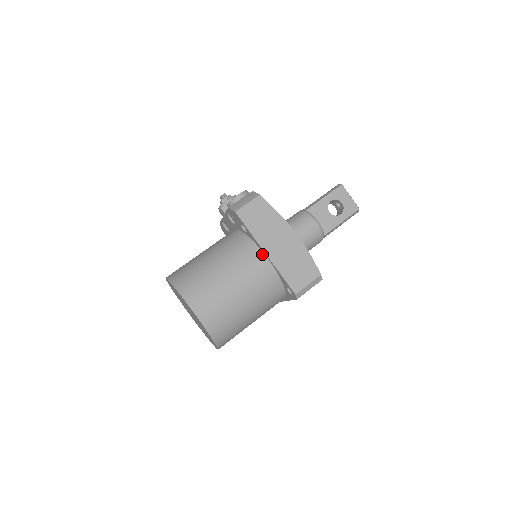
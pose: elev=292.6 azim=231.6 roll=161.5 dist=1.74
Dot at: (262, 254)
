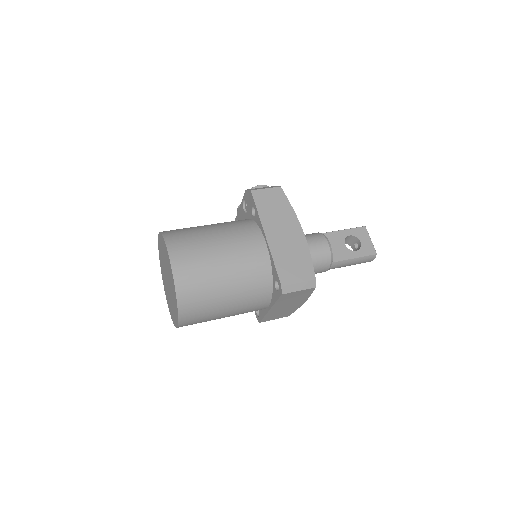
Dot at: (262, 237)
